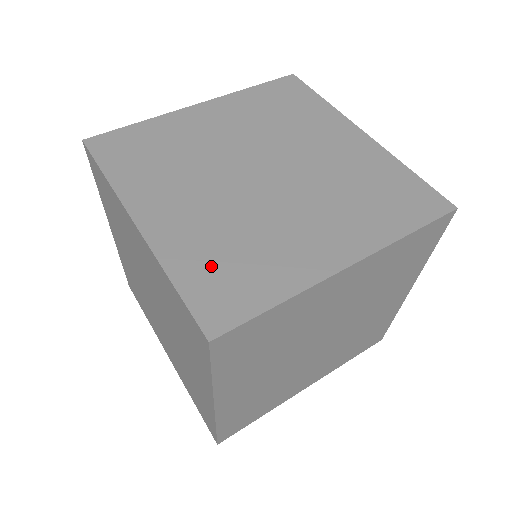
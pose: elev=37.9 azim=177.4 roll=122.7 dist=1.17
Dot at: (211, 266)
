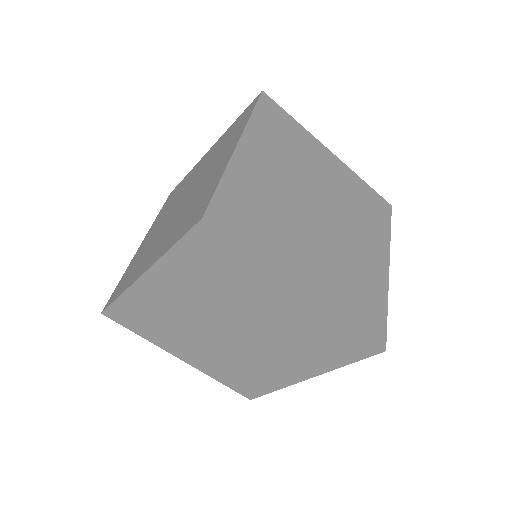
Dot at: (129, 271)
